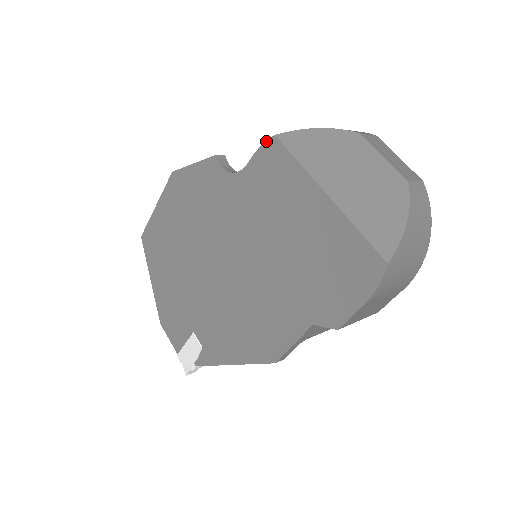
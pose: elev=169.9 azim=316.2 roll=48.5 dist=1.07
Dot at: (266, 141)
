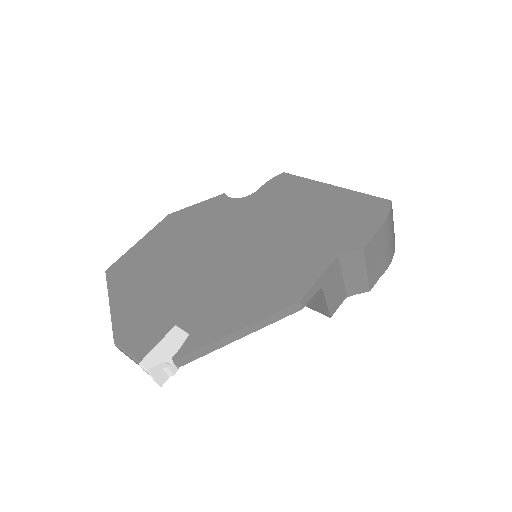
Dot at: (276, 176)
